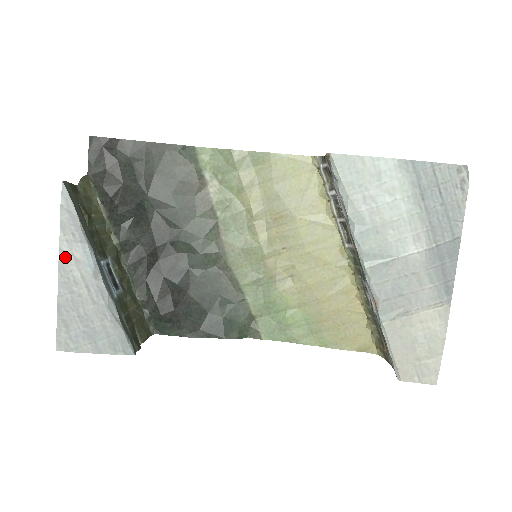
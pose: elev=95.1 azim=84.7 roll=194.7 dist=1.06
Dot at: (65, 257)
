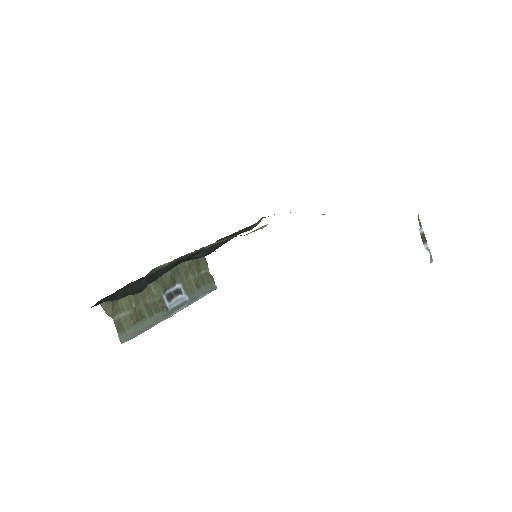
Dot at: occluded
